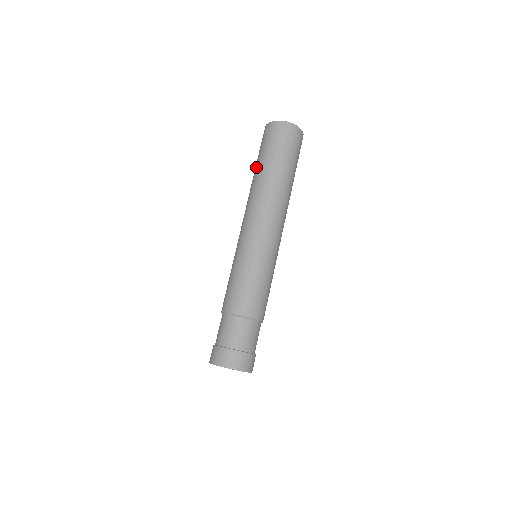
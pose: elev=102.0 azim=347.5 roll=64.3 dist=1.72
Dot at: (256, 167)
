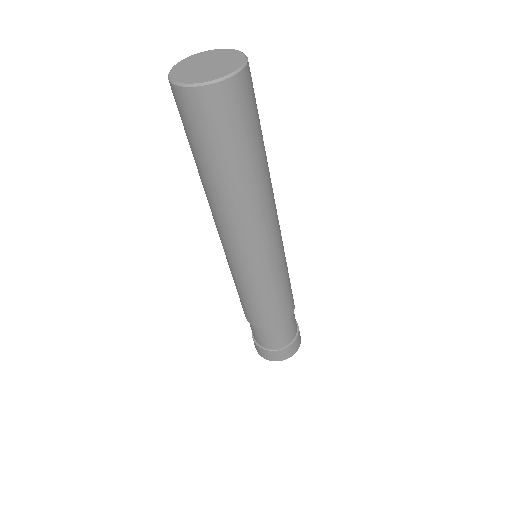
Dot at: occluded
